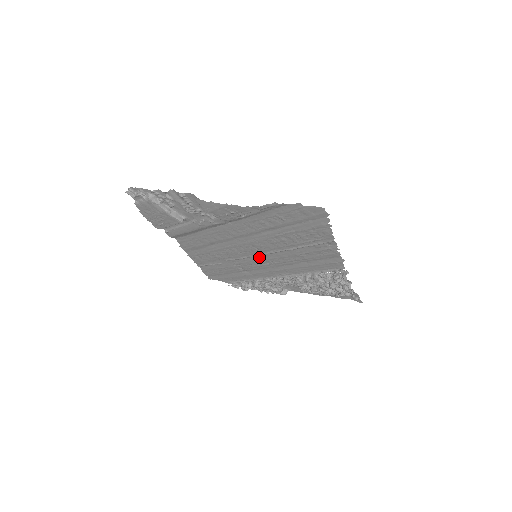
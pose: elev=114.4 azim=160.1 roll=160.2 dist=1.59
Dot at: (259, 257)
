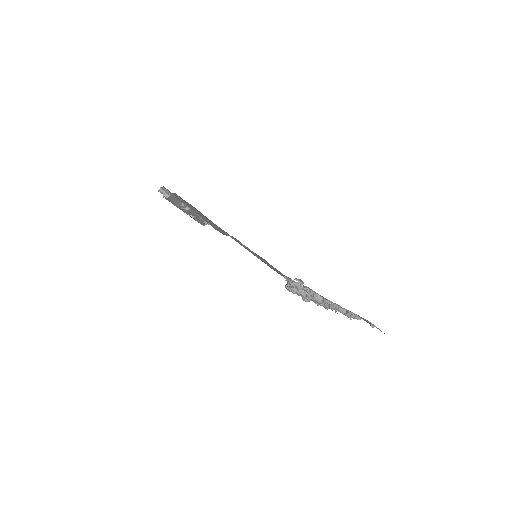
Dot at: occluded
